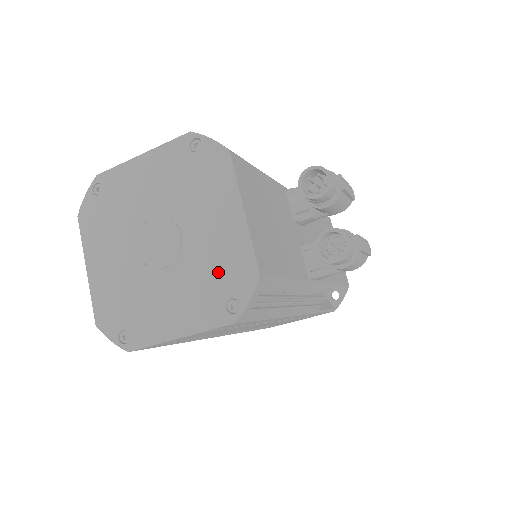
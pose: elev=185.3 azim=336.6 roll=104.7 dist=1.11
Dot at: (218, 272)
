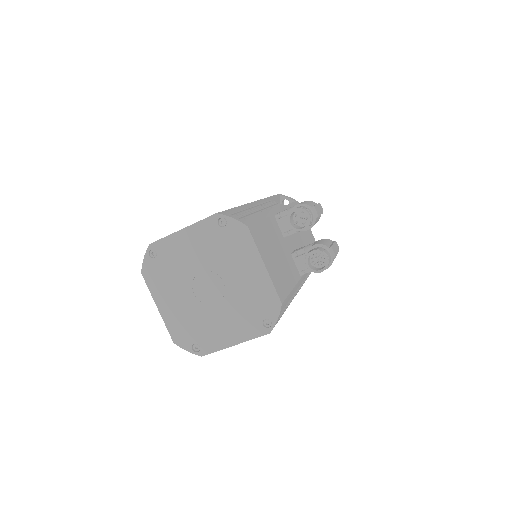
Dot at: (254, 304)
